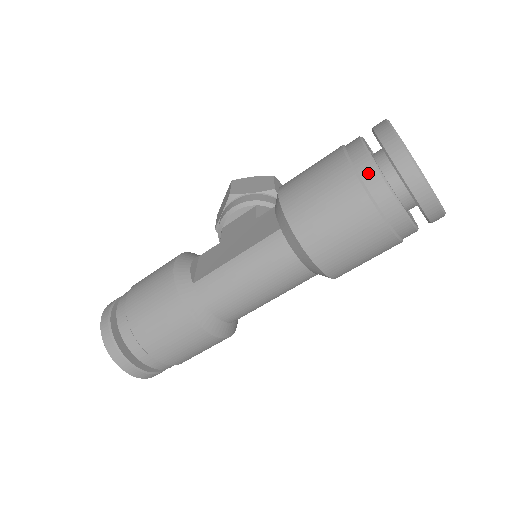
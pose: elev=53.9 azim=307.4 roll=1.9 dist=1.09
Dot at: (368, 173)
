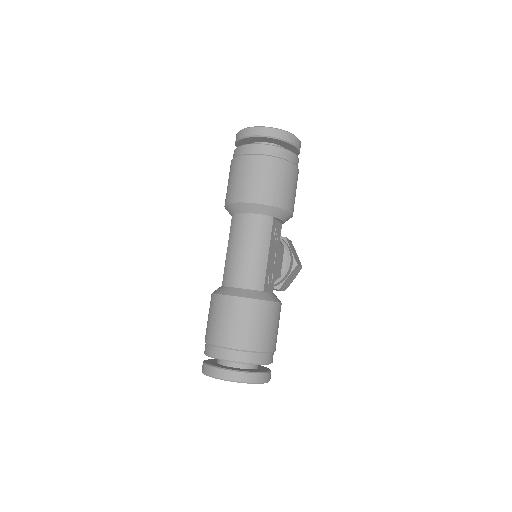
Dot at: (235, 153)
